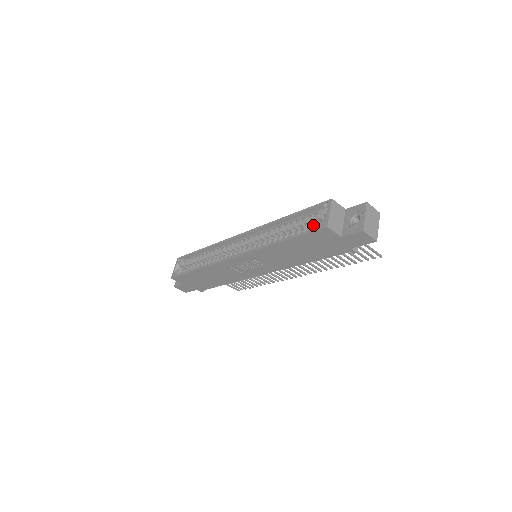
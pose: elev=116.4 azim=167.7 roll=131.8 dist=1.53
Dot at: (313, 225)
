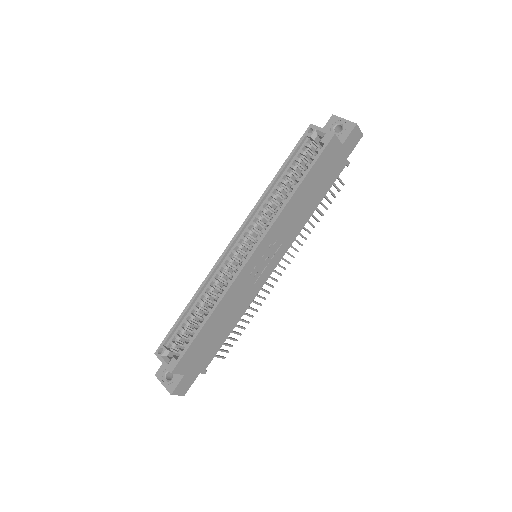
Dot at: (308, 160)
